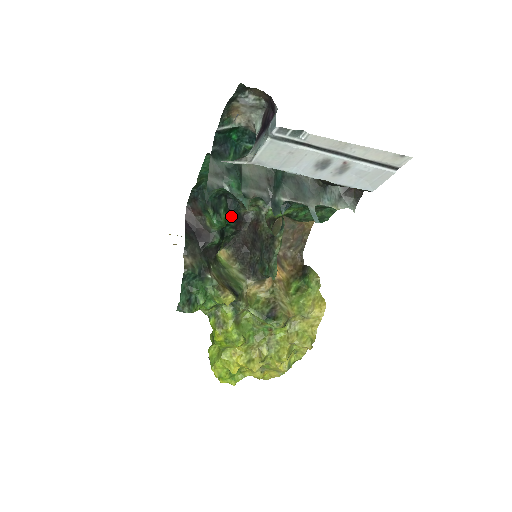
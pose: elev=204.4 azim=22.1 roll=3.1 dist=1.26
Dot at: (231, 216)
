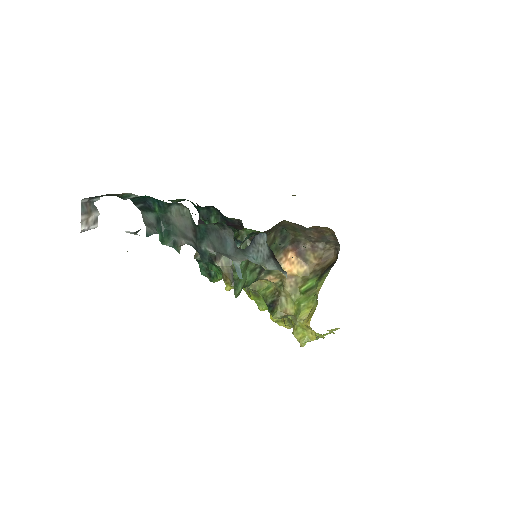
Dot at: (224, 222)
